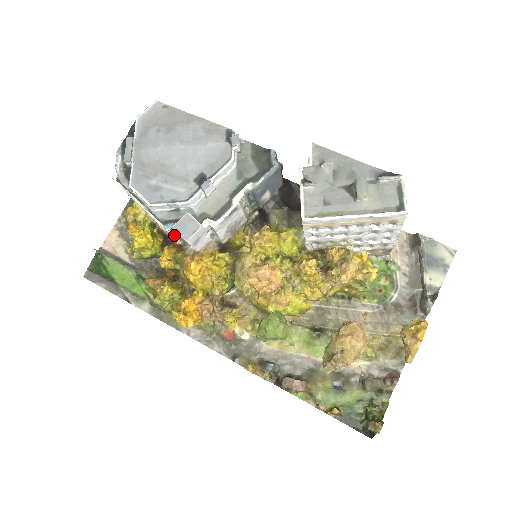
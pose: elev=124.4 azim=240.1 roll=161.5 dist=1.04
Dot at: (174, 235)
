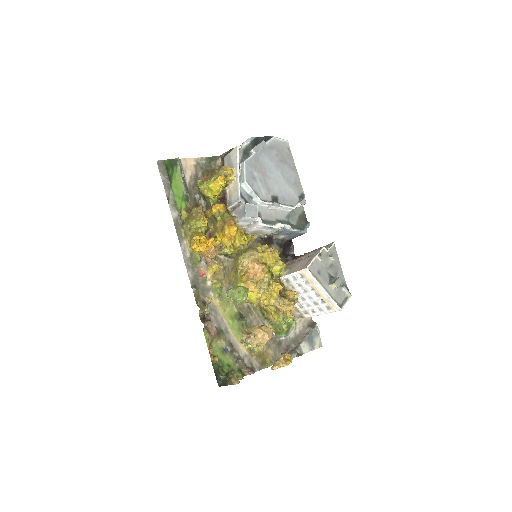
Dot at: (235, 204)
